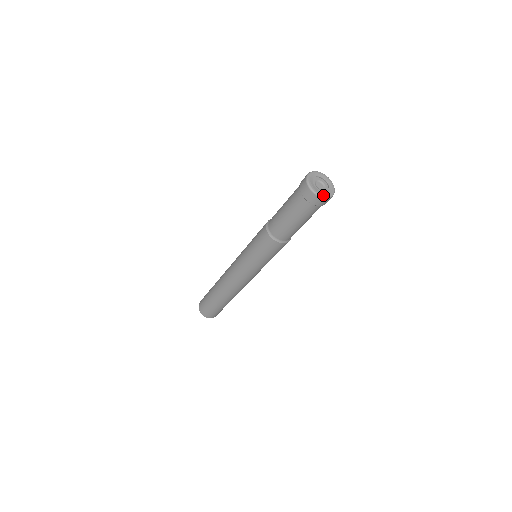
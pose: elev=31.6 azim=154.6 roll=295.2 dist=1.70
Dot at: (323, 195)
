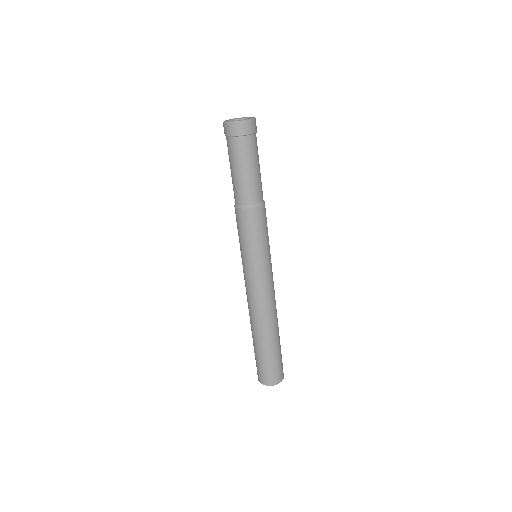
Dot at: (247, 119)
